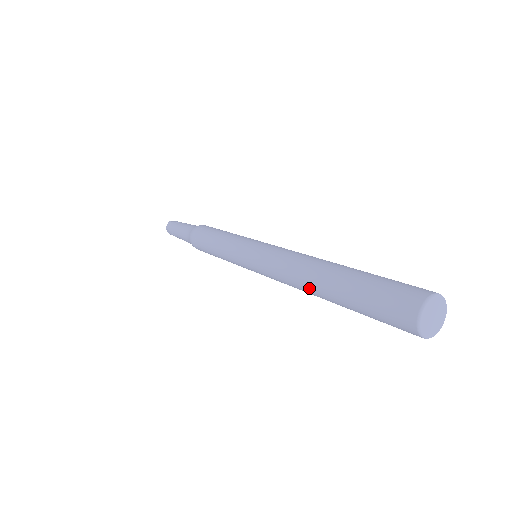
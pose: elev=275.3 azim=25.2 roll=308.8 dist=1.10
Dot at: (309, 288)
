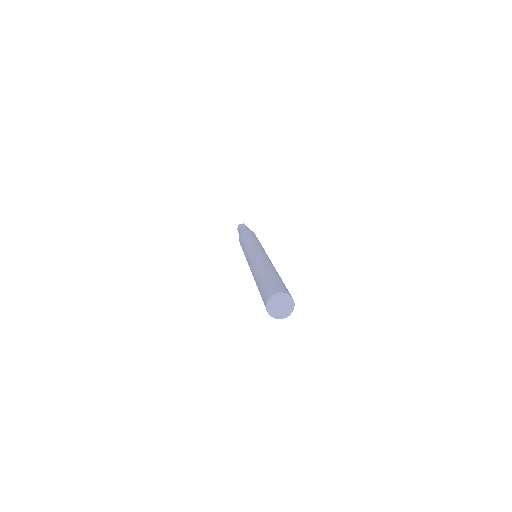
Dot at: (256, 271)
